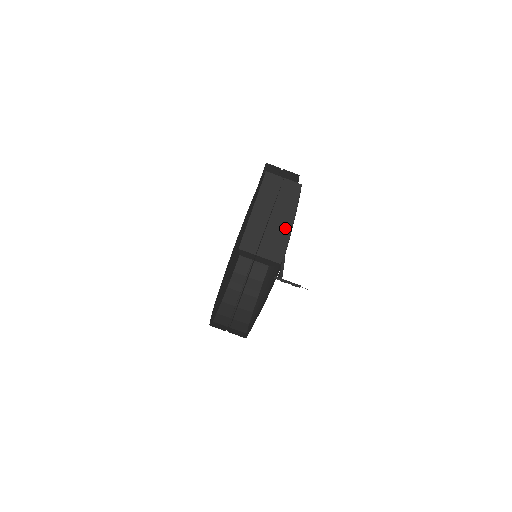
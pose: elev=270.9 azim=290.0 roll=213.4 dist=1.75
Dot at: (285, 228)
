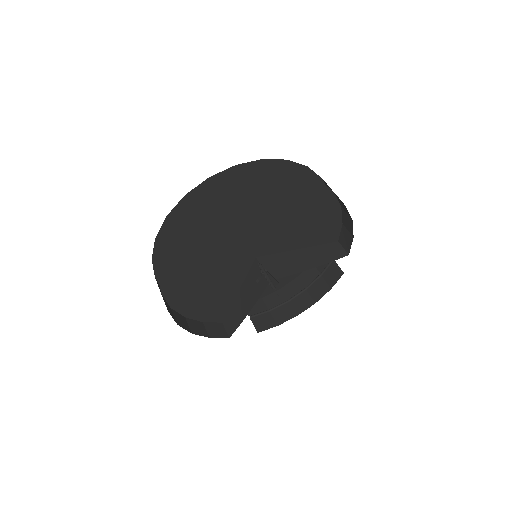
Dot at: (304, 264)
